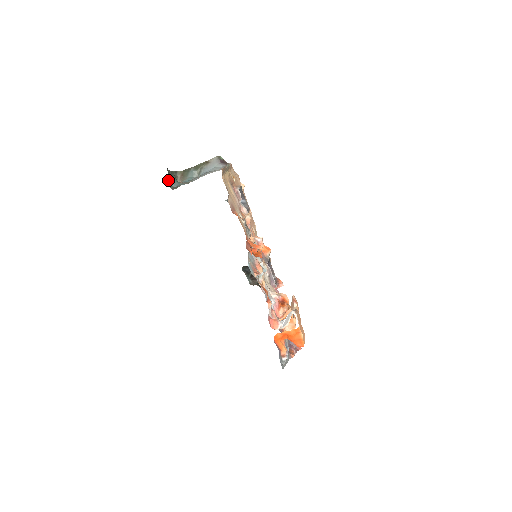
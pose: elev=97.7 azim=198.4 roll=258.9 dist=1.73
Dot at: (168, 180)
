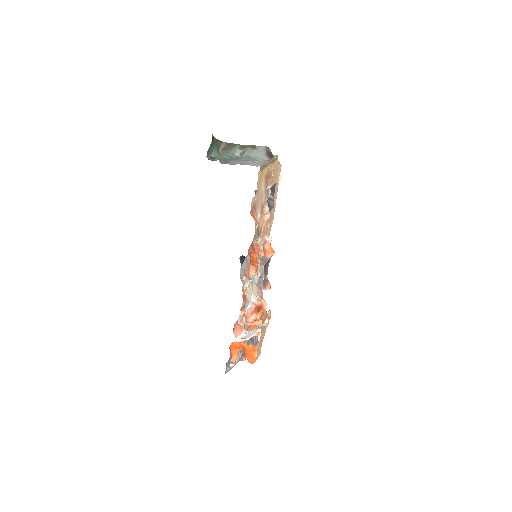
Dot at: (209, 149)
